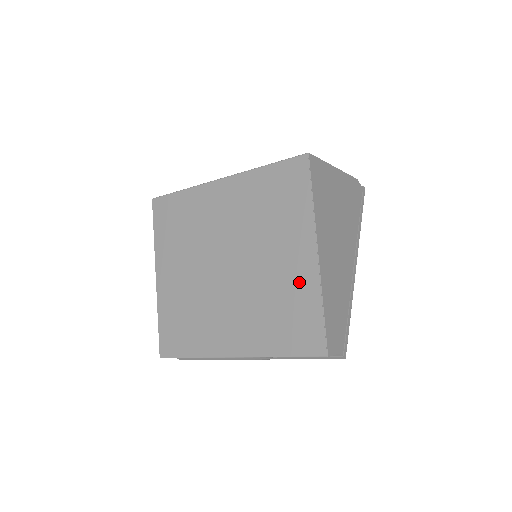
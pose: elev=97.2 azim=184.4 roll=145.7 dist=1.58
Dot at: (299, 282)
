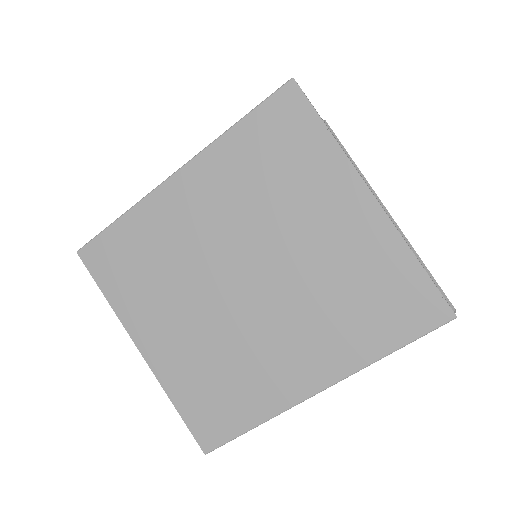
Dot at: (366, 247)
